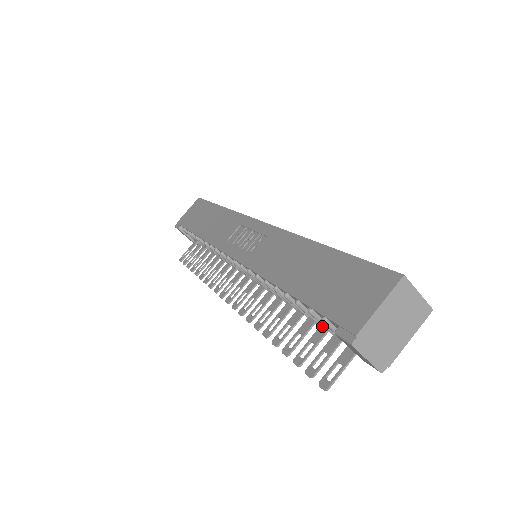
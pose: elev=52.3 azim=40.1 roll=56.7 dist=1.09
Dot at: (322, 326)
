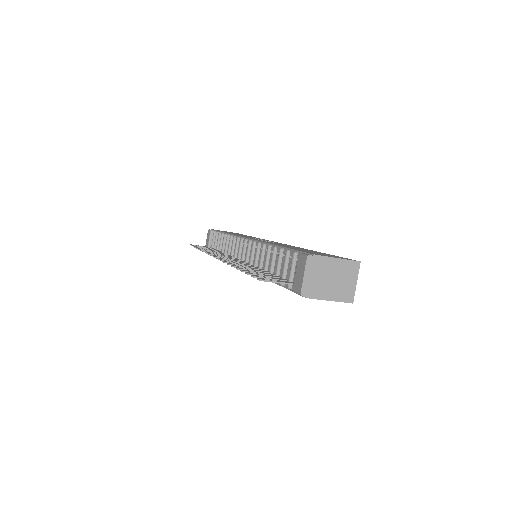
Dot at: (278, 276)
